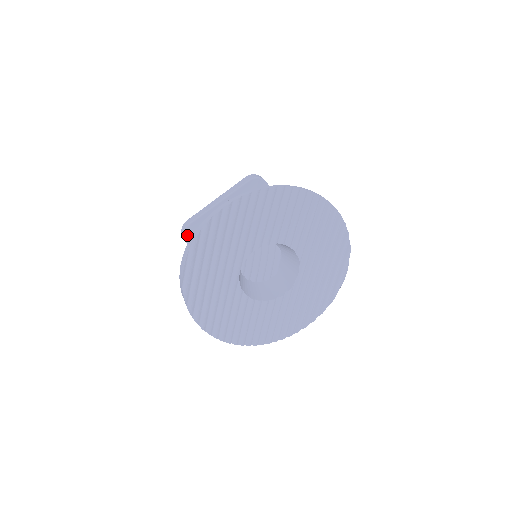
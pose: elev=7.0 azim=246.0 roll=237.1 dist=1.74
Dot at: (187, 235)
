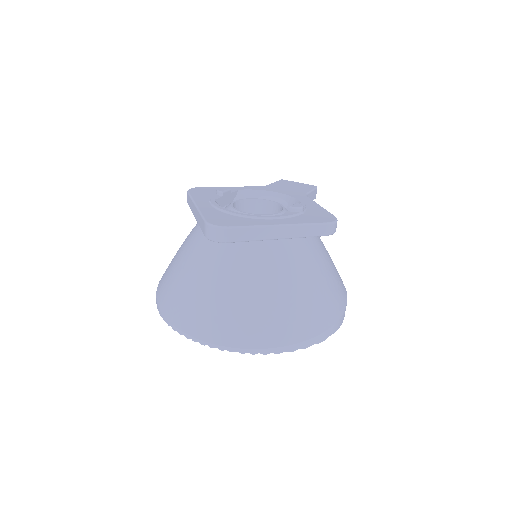
Dot at: occluded
